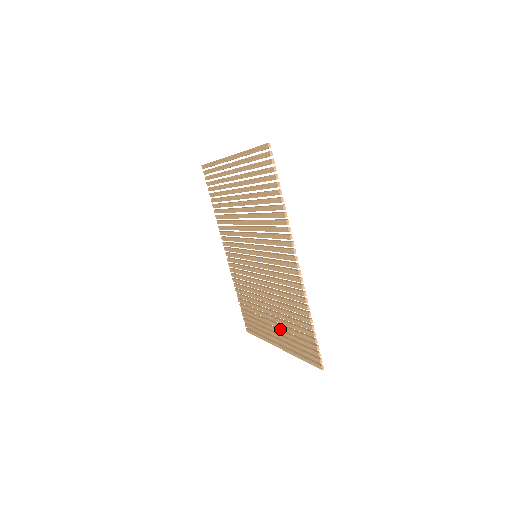
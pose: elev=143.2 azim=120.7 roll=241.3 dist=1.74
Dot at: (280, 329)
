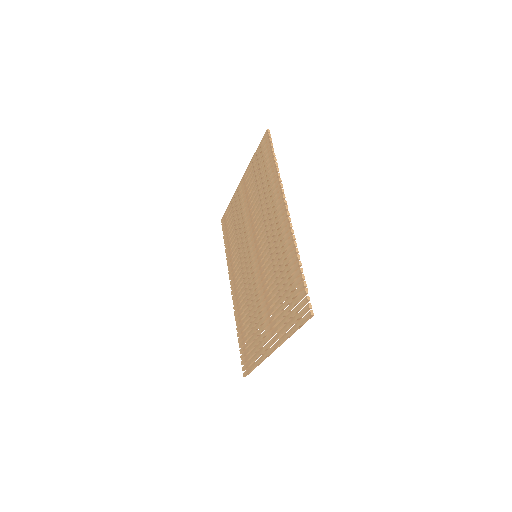
Dot at: (274, 321)
